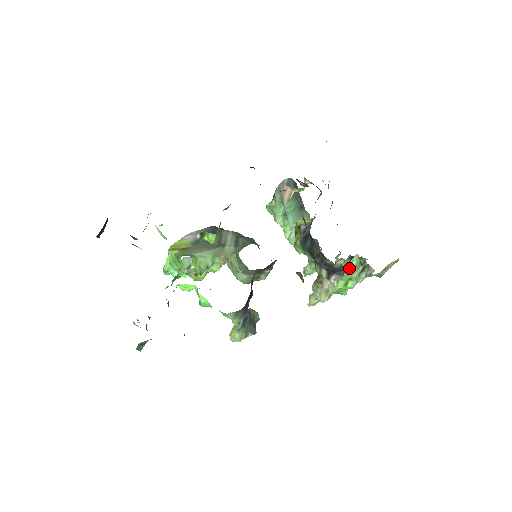
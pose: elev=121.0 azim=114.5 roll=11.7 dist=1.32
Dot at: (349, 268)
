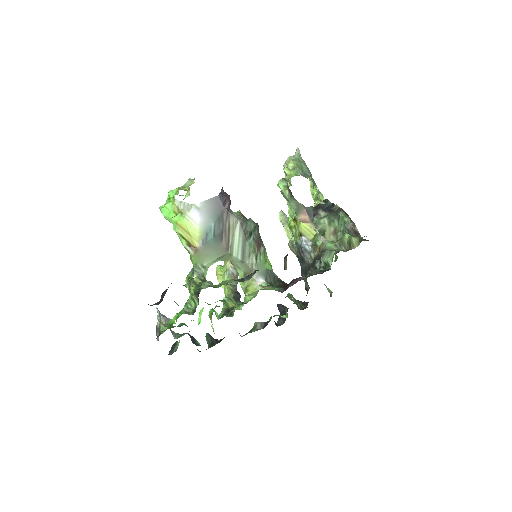
Dot at: occluded
